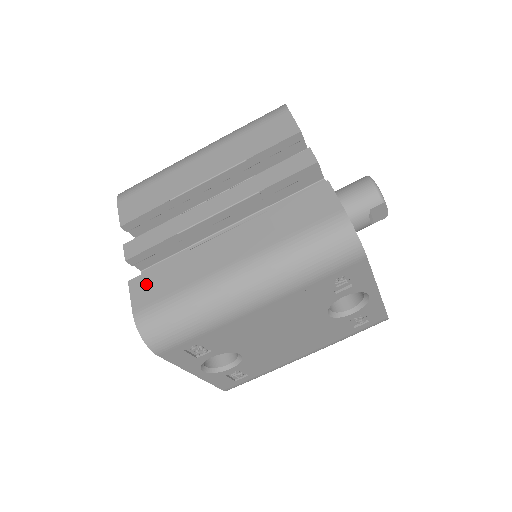
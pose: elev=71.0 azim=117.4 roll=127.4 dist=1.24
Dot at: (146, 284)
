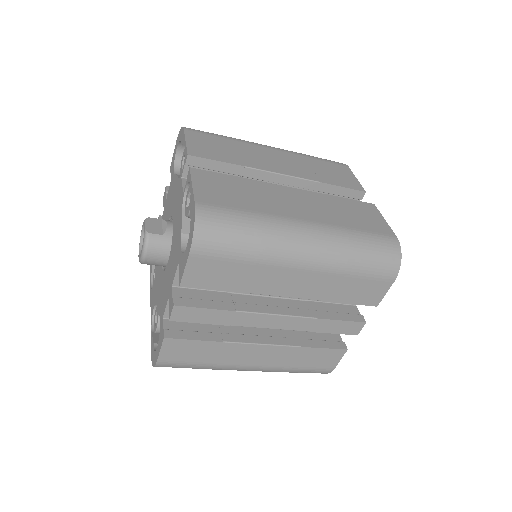
Dot at: (180, 348)
